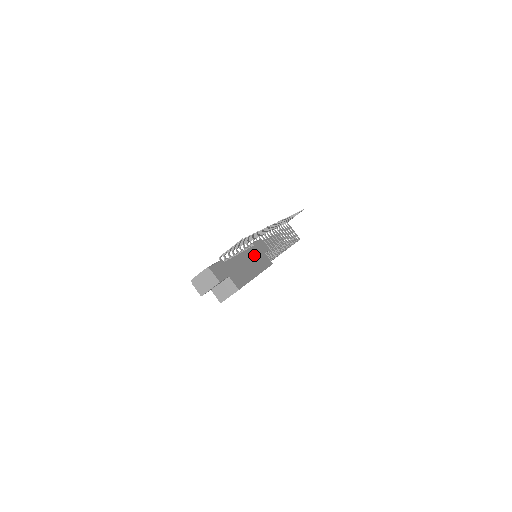
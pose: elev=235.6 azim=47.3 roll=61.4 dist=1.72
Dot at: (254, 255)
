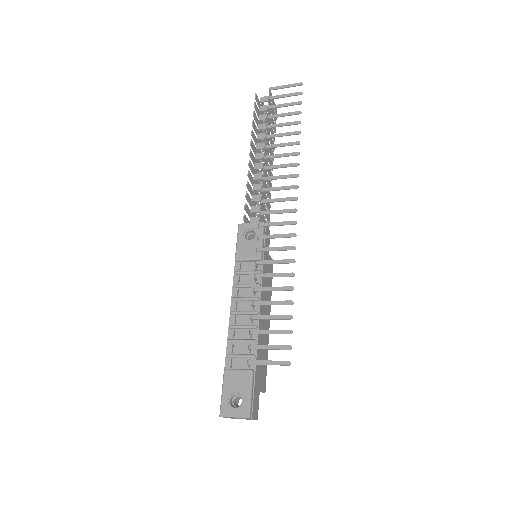
Dot at: (265, 286)
